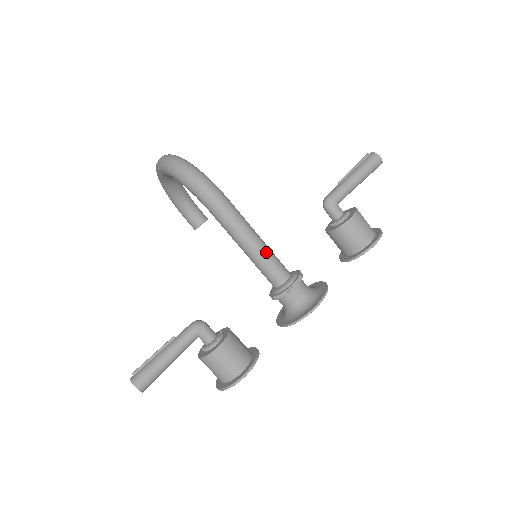
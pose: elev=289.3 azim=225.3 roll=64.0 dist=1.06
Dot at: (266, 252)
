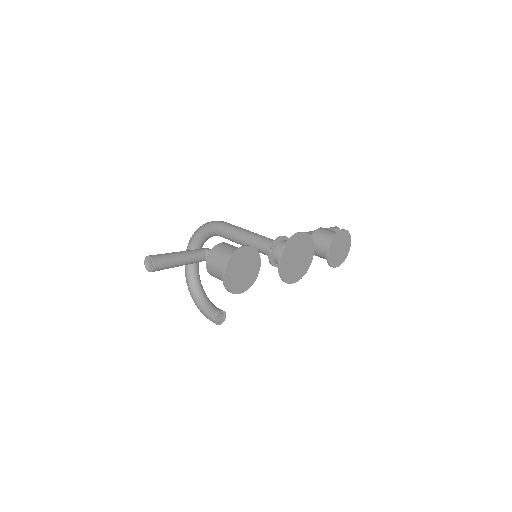
Dot at: (259, 235)
